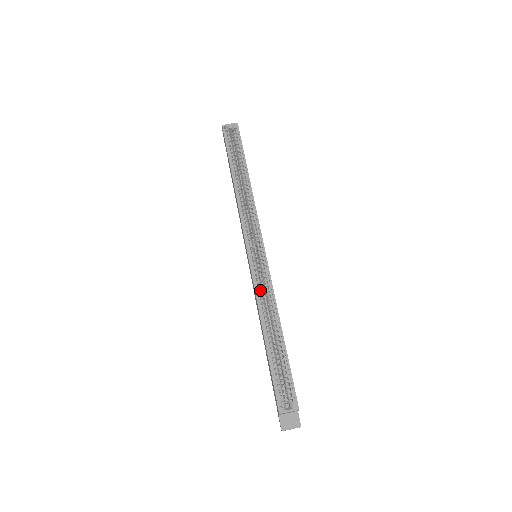
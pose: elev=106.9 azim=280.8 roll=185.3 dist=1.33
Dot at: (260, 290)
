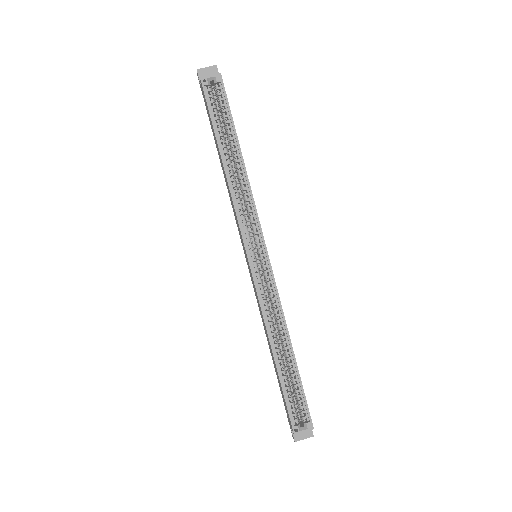
Dot at: (266, 305)
